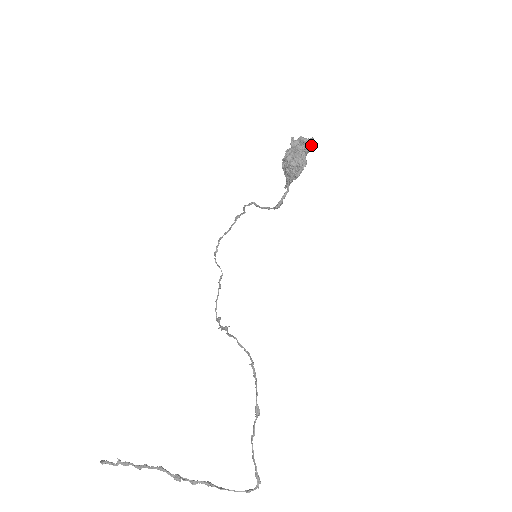
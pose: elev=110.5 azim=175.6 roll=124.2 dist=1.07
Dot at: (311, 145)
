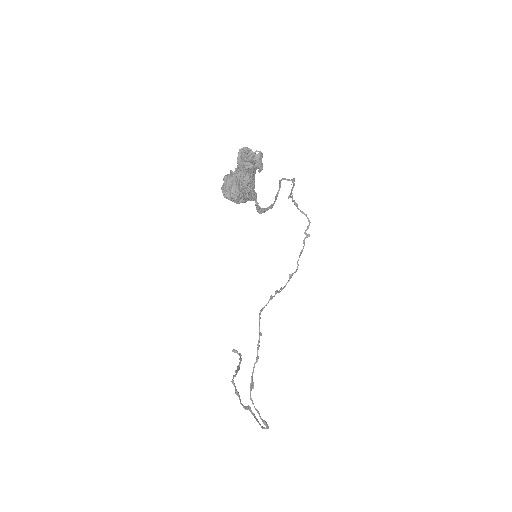
Dot at: (261, 156)
